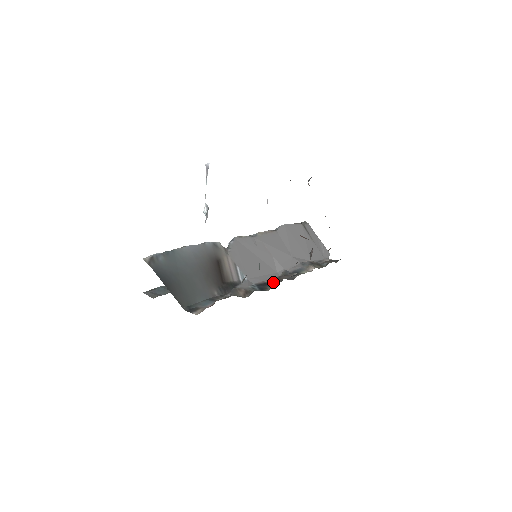
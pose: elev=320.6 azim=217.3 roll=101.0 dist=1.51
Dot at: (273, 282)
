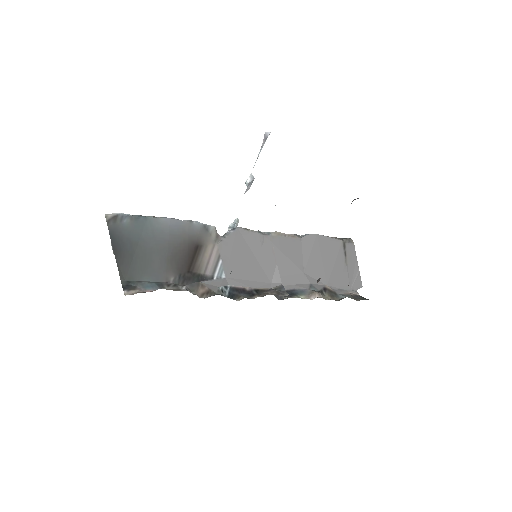
Dot at: (254, 293)
